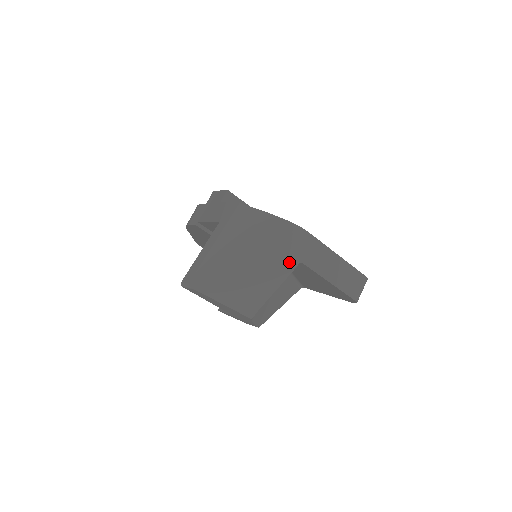
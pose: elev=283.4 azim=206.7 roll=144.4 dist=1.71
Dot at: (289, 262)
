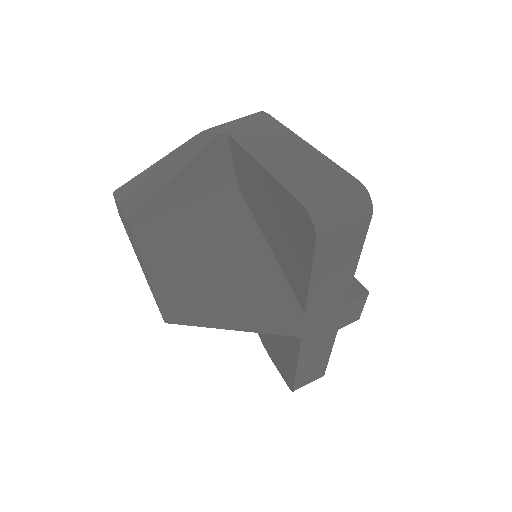
Dot at: (211, 133)
